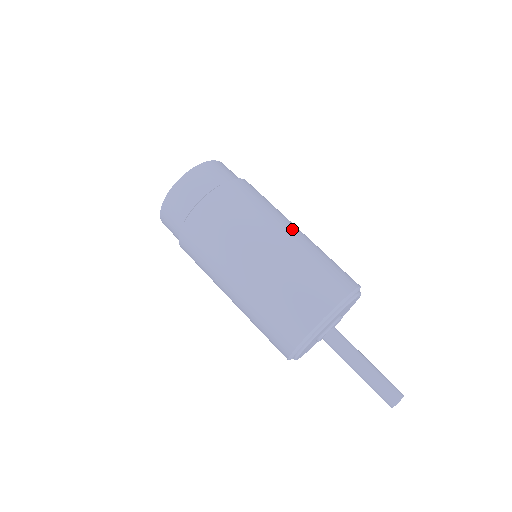
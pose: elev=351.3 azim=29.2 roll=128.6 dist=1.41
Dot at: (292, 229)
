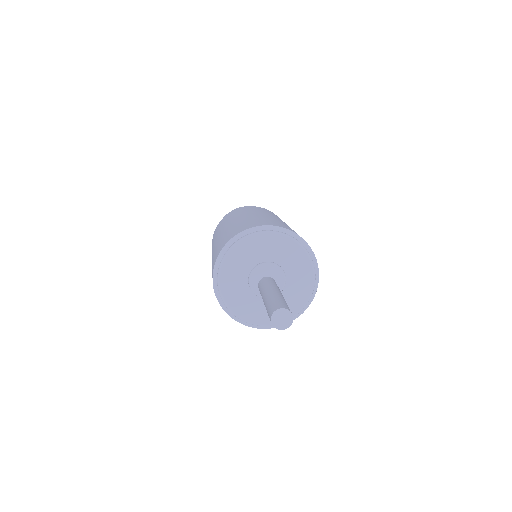
Dot at: (257, 214)
